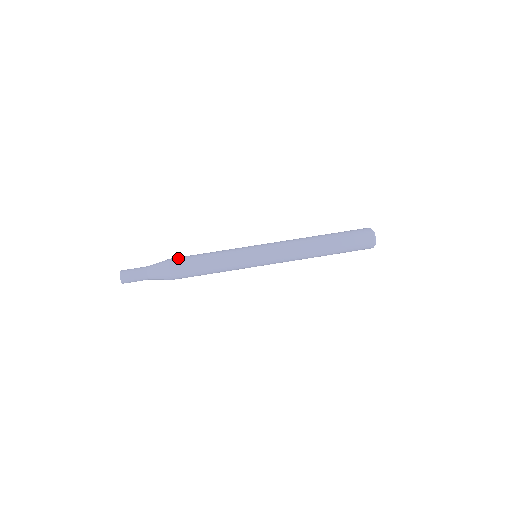
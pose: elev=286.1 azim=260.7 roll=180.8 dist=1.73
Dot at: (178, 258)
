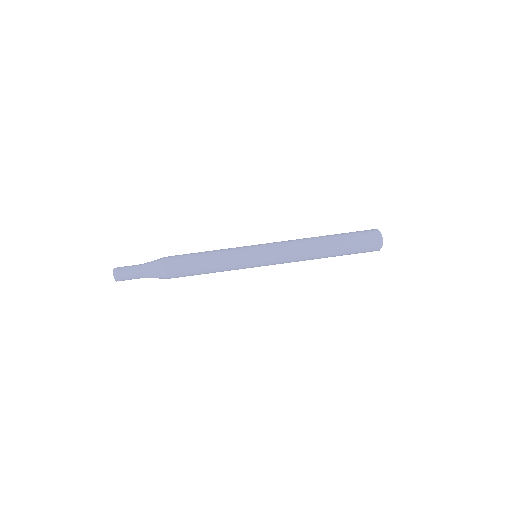
Dot at: (174, 265)
